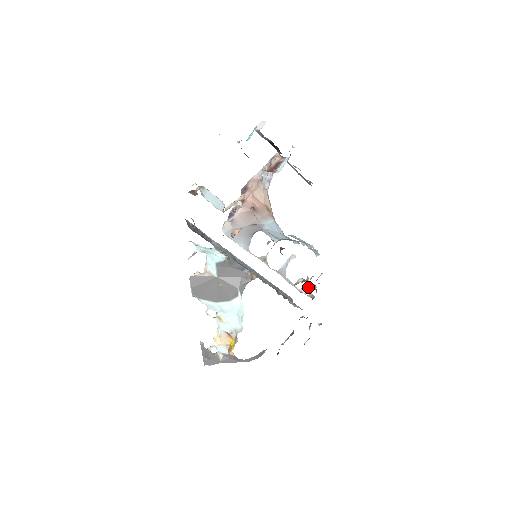
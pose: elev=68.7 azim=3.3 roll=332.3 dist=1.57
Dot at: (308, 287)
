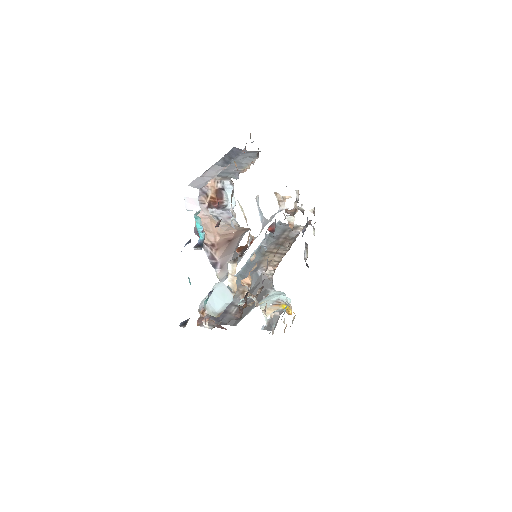
Dot at: occluded
